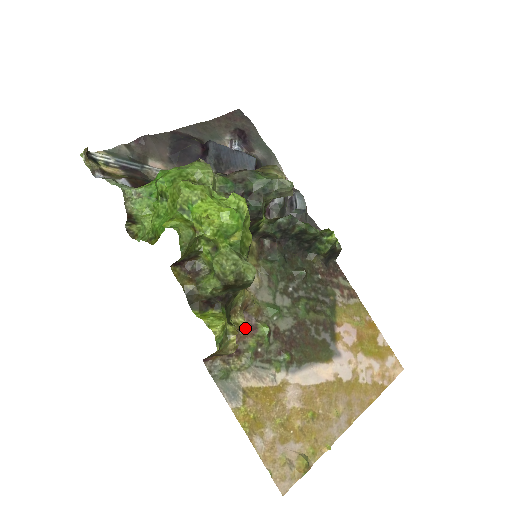
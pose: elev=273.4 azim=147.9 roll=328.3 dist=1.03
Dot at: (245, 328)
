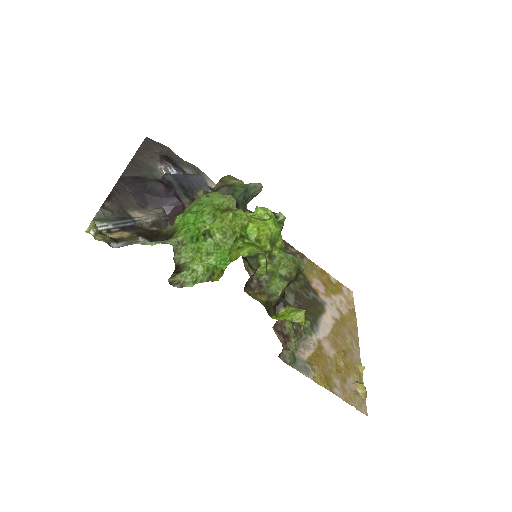
Dot at: occluded
